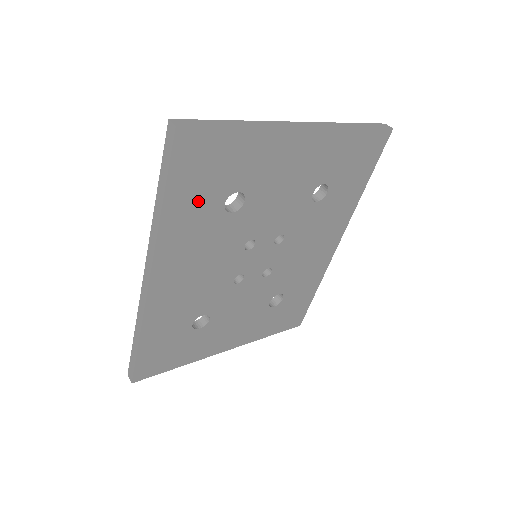
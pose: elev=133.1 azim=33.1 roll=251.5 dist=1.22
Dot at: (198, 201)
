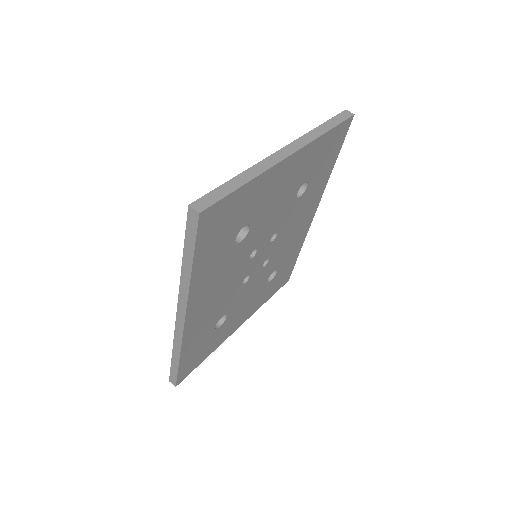
Dot at: (216, 250)
